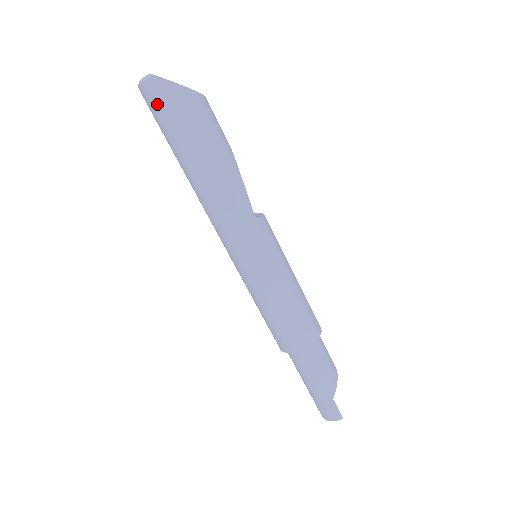
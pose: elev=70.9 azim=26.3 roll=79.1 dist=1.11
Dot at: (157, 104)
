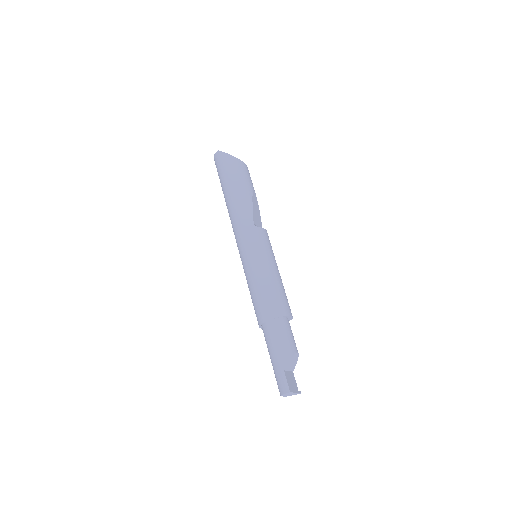
Dot at: (217, 165)
